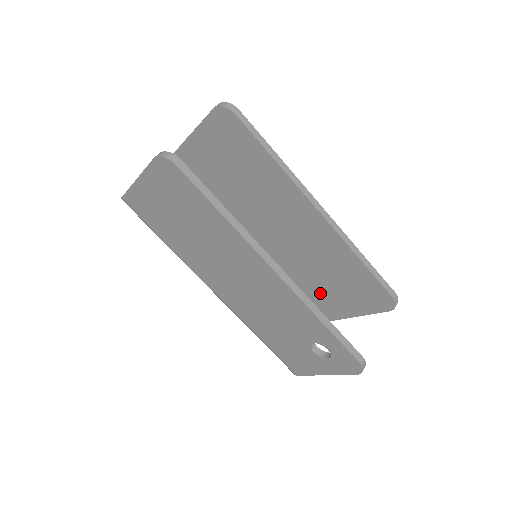
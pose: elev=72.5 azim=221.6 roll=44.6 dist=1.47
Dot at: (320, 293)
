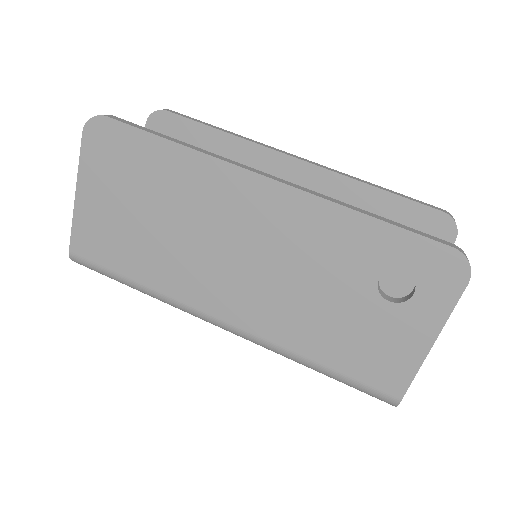
Dot at: occluded
